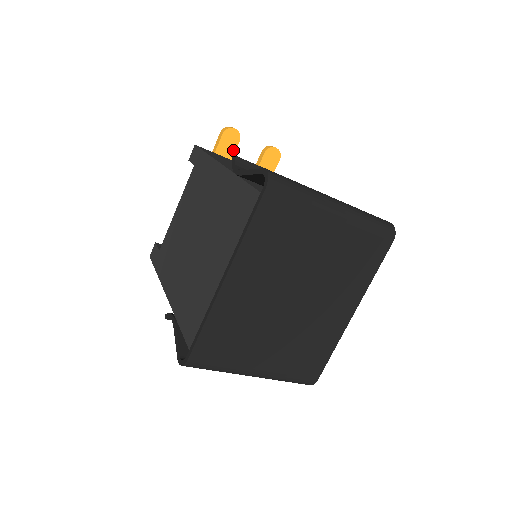
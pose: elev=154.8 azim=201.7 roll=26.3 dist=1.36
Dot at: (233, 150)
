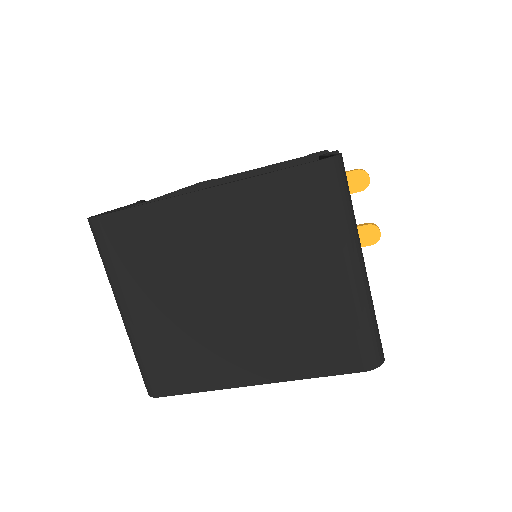
Dot at: occluded
